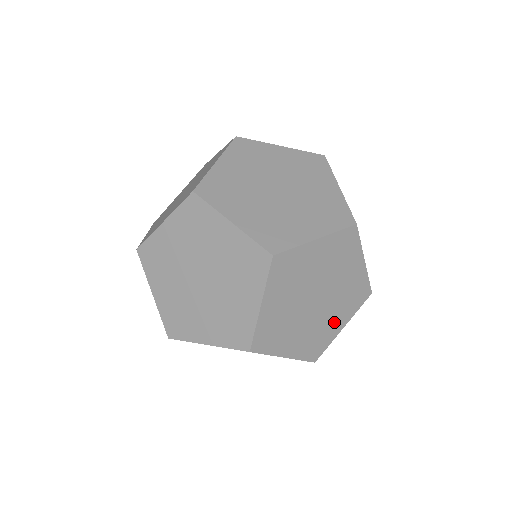
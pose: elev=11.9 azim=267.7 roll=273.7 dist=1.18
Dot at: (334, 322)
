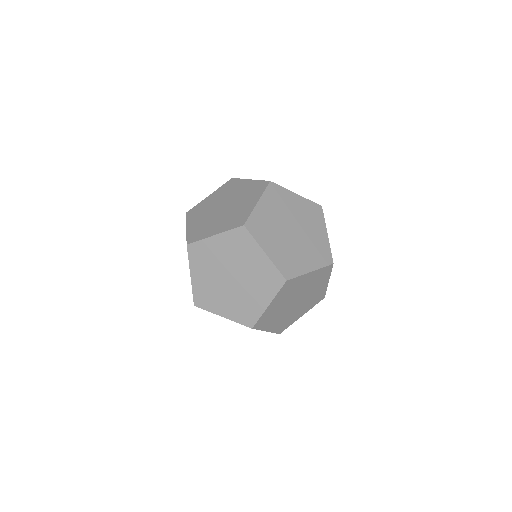
Dot at: occluded
